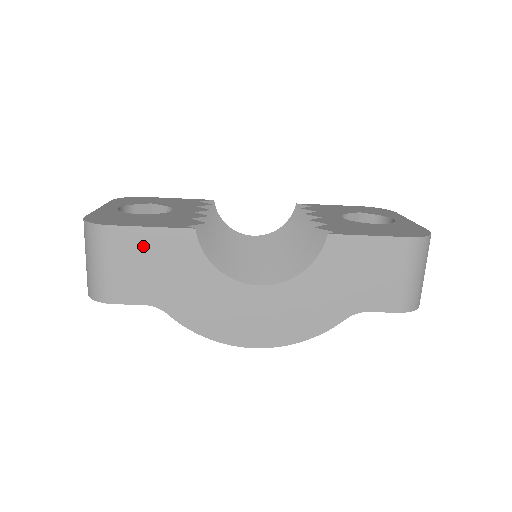
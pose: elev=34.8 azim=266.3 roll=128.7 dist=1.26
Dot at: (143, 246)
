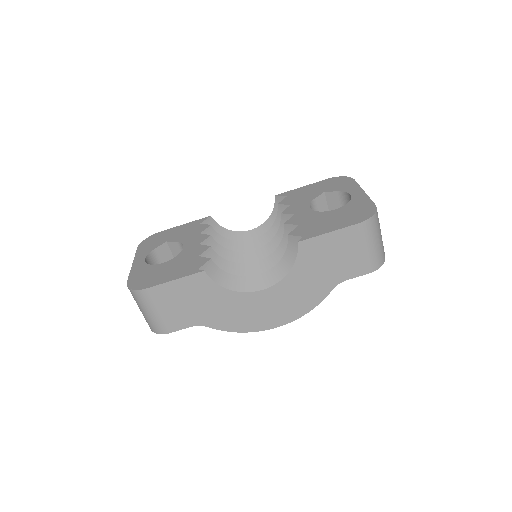
Dot at: (174, 293)
